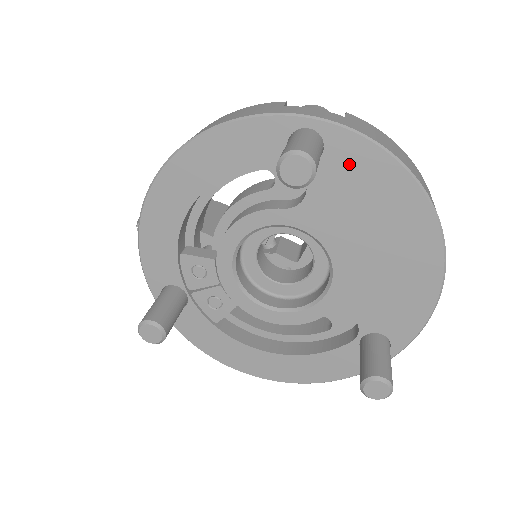
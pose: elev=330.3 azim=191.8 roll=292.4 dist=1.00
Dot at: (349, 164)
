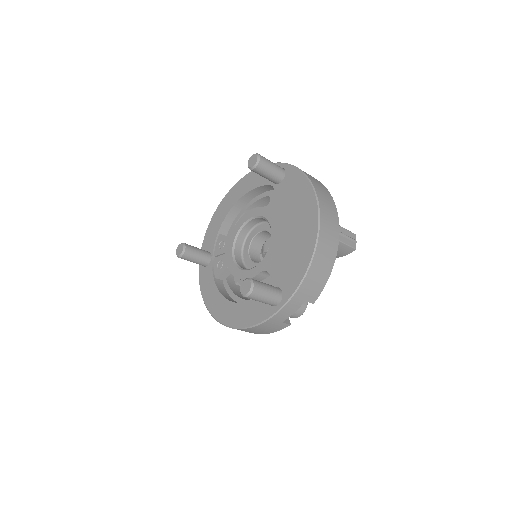
Dot at: (291, 183)
